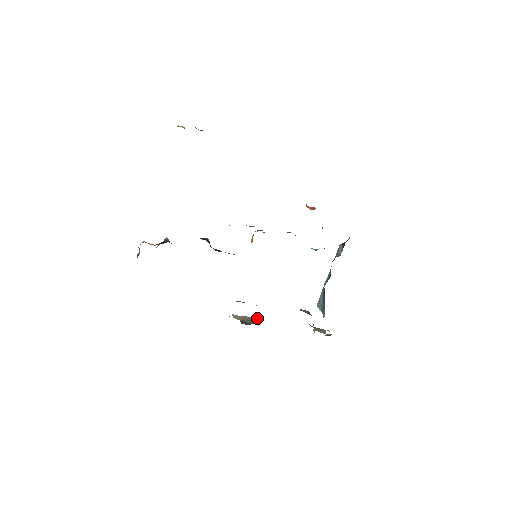
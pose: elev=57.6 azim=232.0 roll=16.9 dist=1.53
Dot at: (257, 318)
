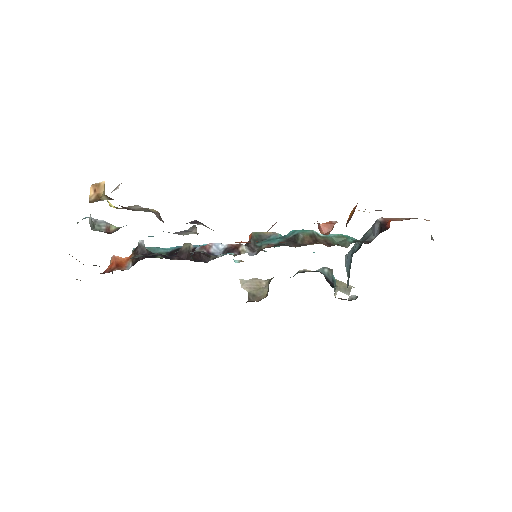
Dot at: (268, 287)
